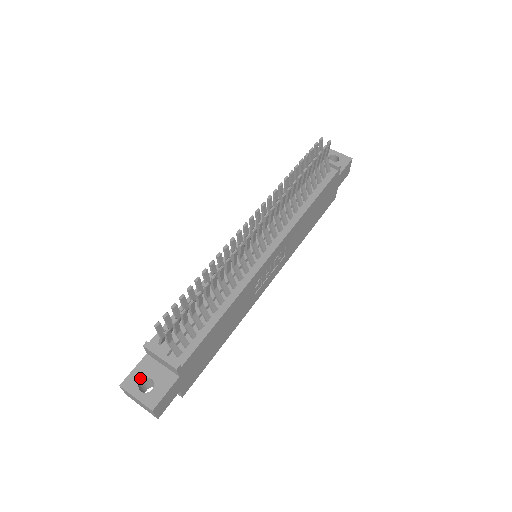
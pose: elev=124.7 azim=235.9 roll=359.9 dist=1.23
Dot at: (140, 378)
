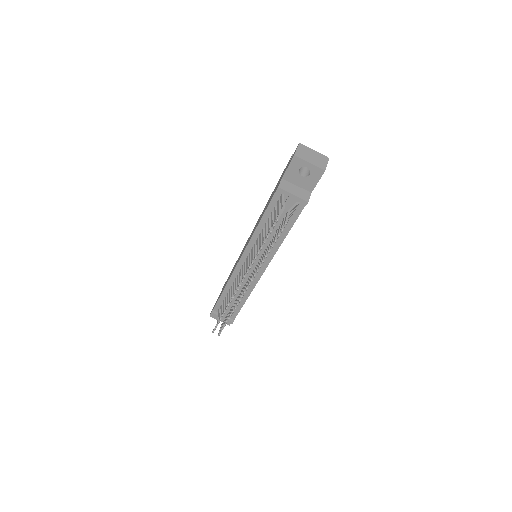
Dot at: occluded
